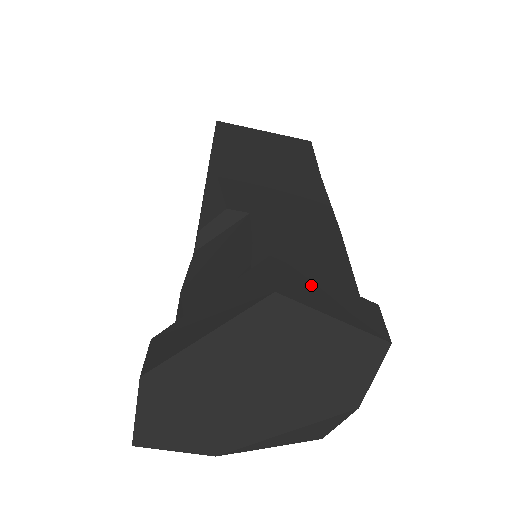
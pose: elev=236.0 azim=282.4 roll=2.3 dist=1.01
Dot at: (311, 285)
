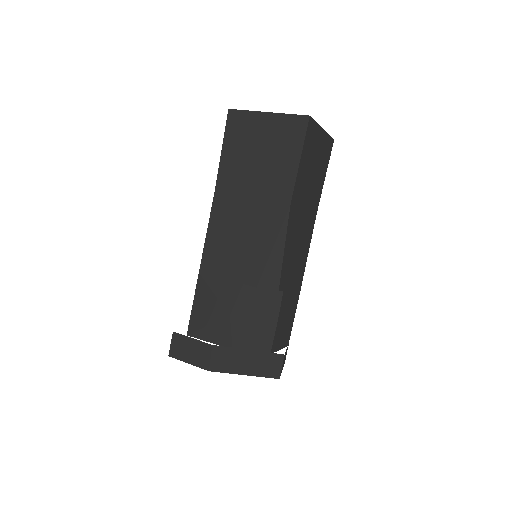
Dot at: occluded
